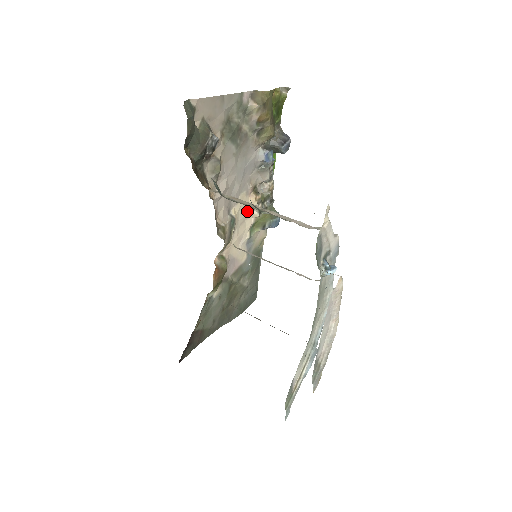
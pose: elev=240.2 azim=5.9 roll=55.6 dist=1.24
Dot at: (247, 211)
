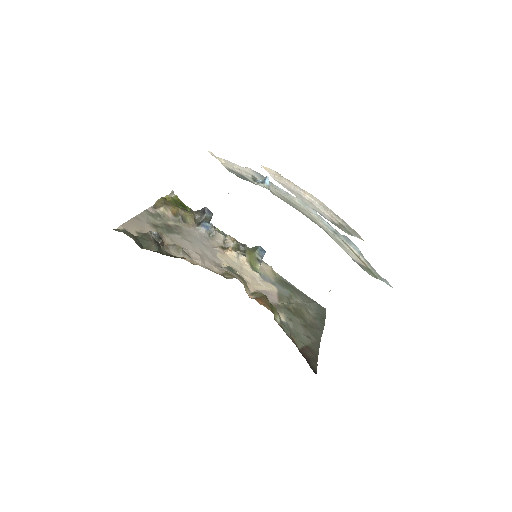
Dot at: (235, 261)
